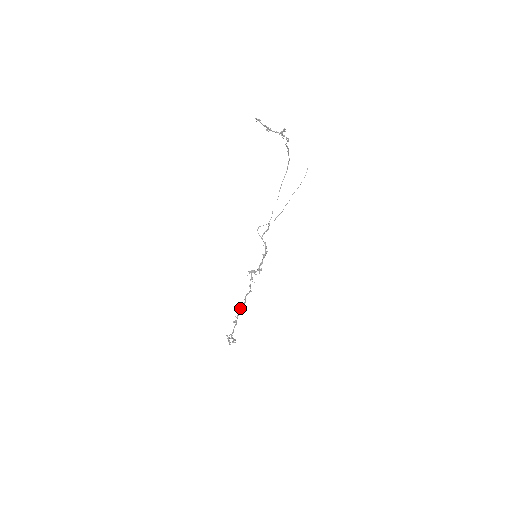
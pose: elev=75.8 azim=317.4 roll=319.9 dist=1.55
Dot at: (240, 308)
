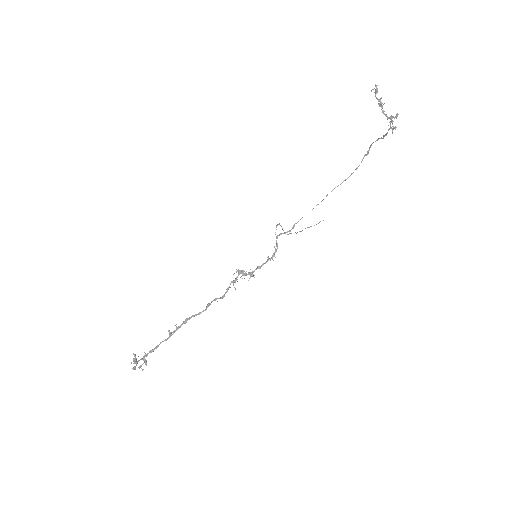
Dot at: (192, 315)
